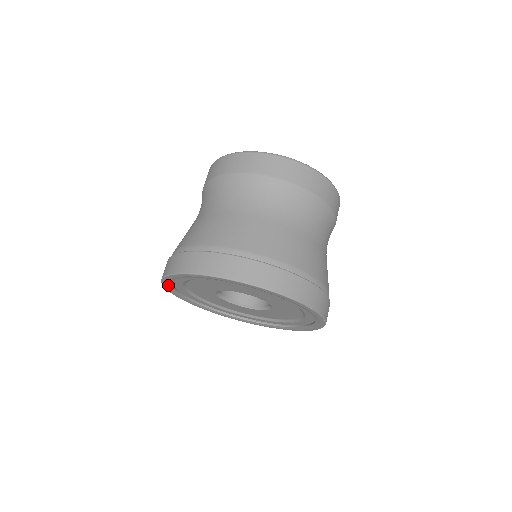
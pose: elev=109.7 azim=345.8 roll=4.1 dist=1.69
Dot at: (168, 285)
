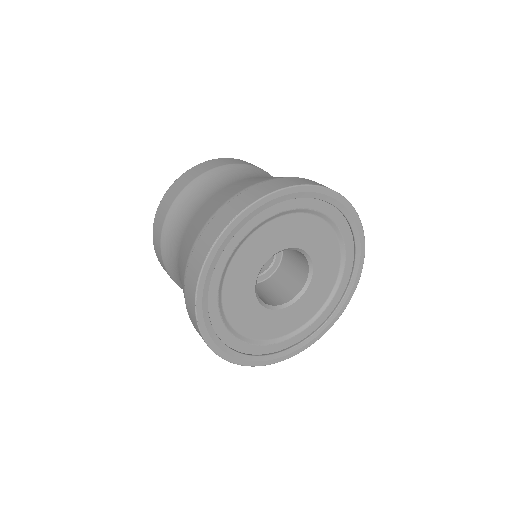
Dot at: (213, 262)
